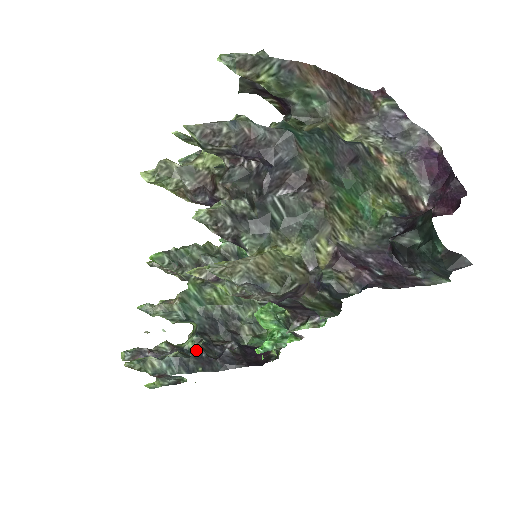
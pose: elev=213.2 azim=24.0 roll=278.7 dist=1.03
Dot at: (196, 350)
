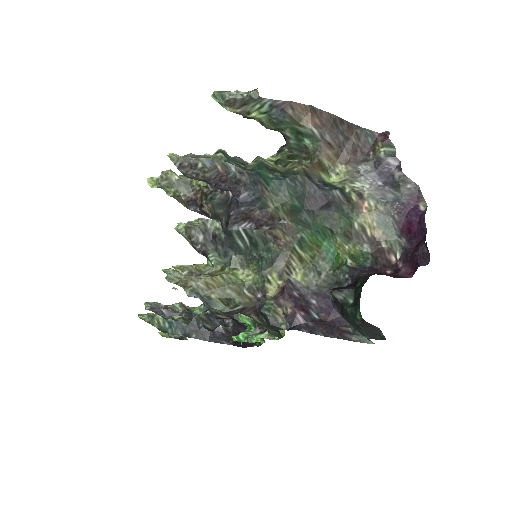
Dot at: (195, 319)
